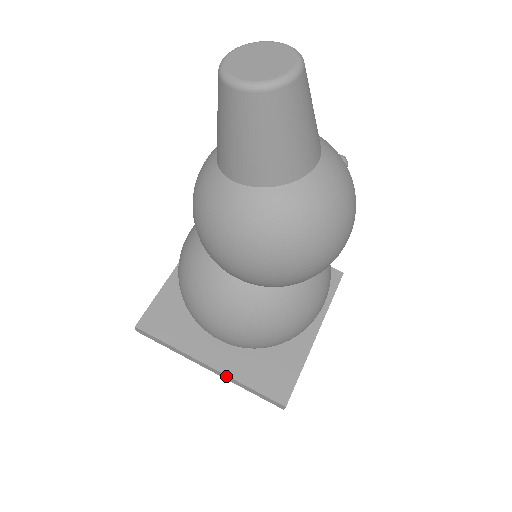
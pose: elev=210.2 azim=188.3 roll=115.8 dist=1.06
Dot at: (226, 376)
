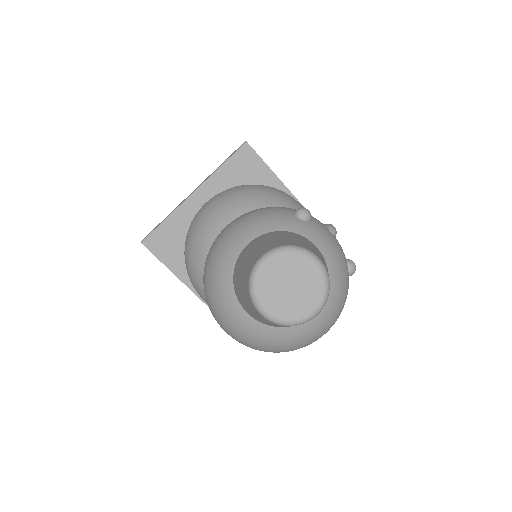
Dot at: (204, 302)
